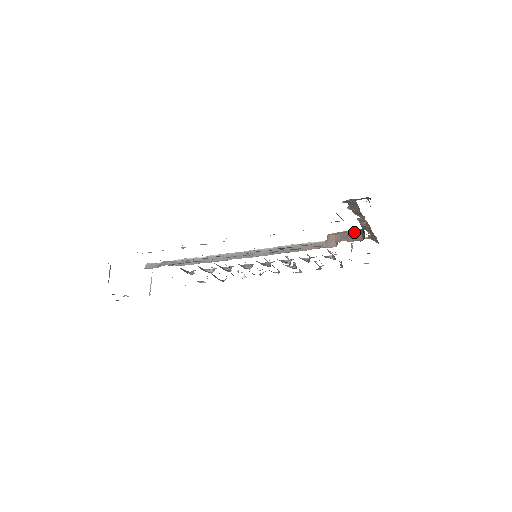
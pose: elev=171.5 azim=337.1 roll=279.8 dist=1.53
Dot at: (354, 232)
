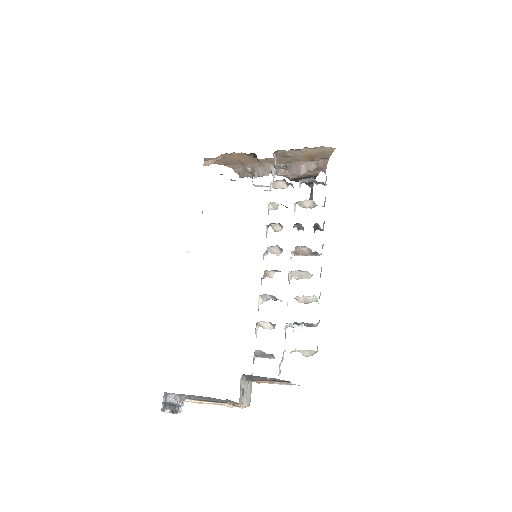
Dot at: occluded
